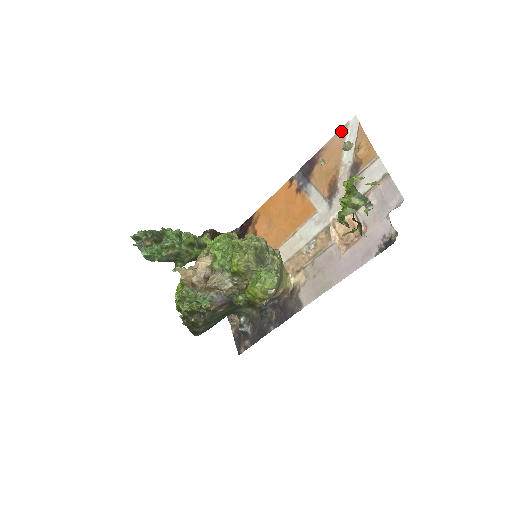
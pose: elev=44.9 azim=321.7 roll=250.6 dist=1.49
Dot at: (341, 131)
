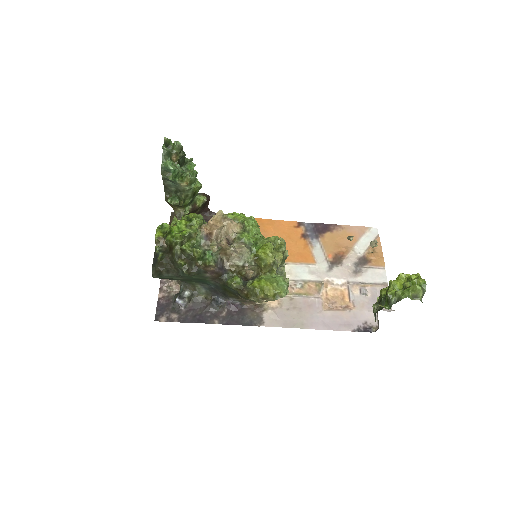
Dot at: (362, 228)
